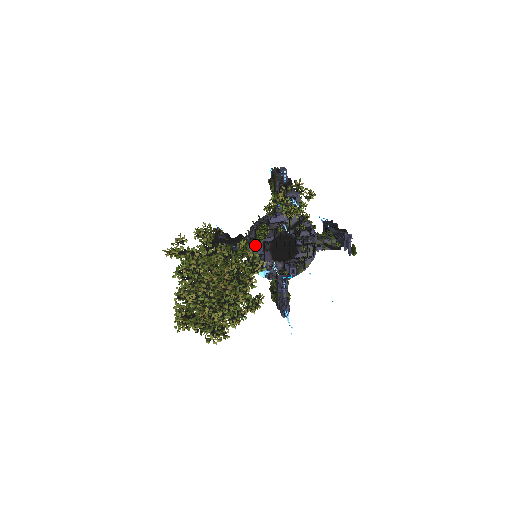
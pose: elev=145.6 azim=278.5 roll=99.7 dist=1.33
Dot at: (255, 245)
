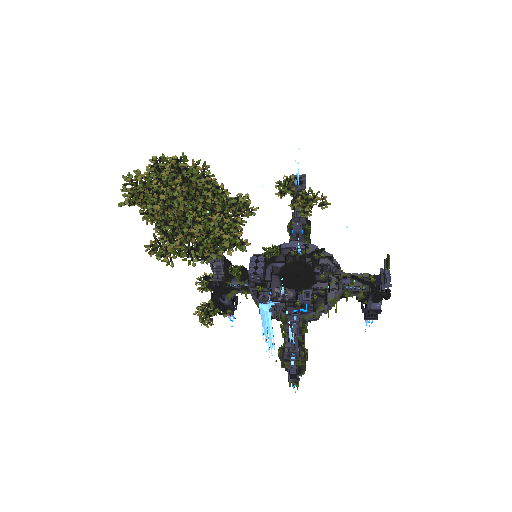
Dot at: (259, 257)
